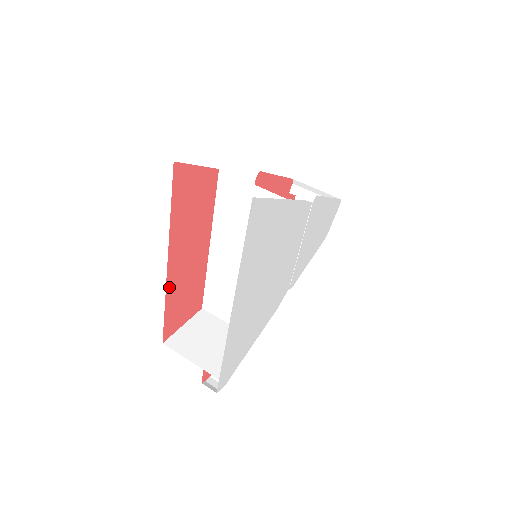
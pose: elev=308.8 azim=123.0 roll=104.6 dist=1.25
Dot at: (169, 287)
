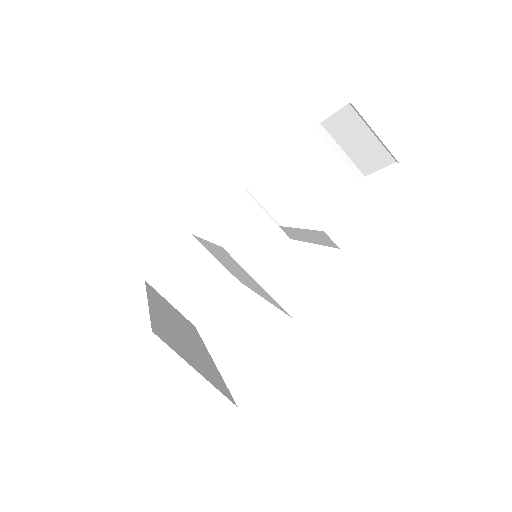
Dot at: occluded
